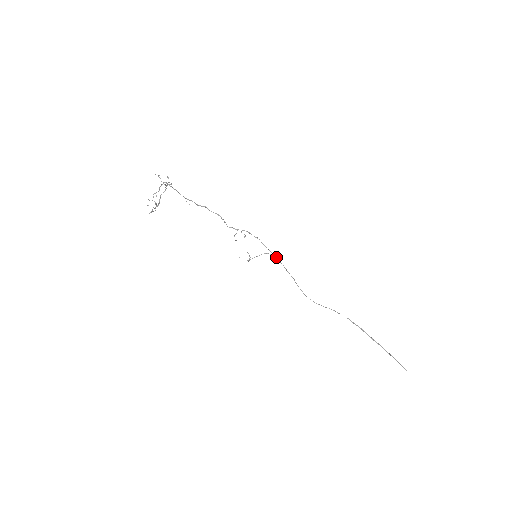
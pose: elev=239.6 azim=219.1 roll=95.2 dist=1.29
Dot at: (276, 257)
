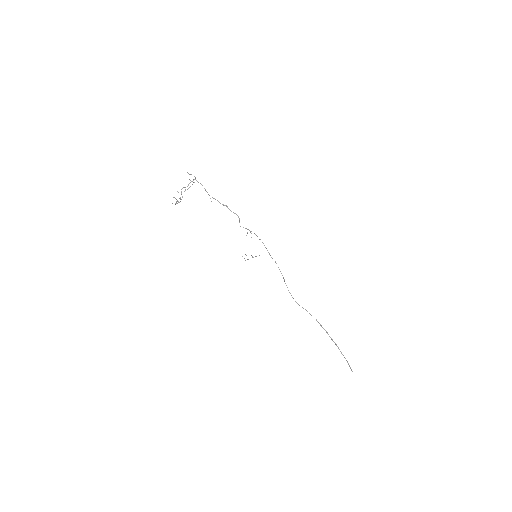
Dot at: occluded
